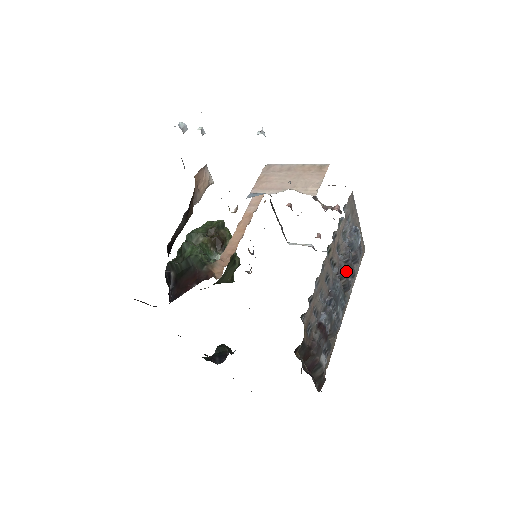
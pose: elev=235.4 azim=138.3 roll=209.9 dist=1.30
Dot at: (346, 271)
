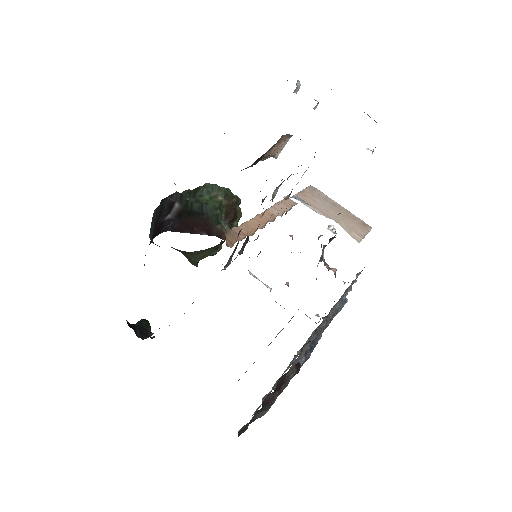
Dot at: (323, 331)
